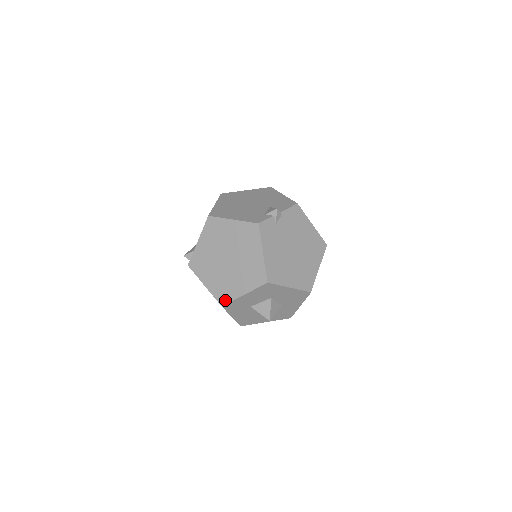
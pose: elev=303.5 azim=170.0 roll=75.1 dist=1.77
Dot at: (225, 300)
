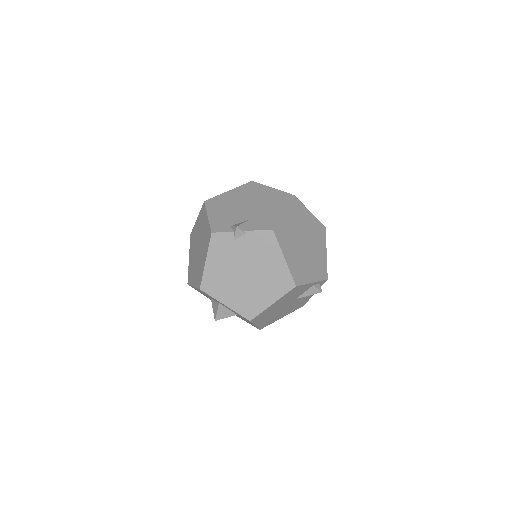
Dot at: (189, 281)
